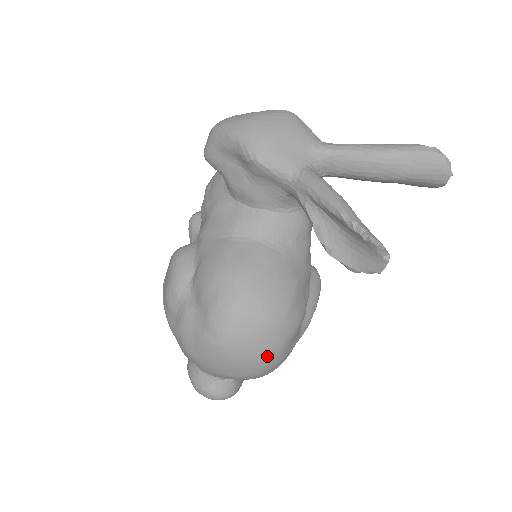
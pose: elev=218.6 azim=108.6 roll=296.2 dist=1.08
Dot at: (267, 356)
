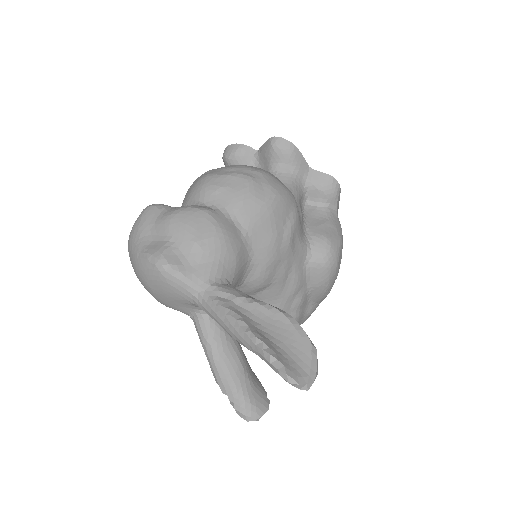
Dot at: occluded
